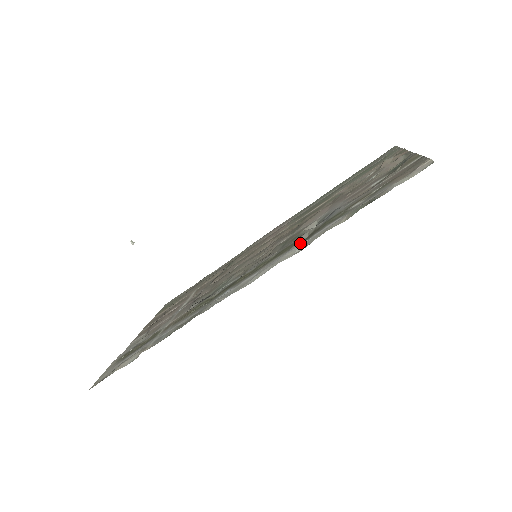
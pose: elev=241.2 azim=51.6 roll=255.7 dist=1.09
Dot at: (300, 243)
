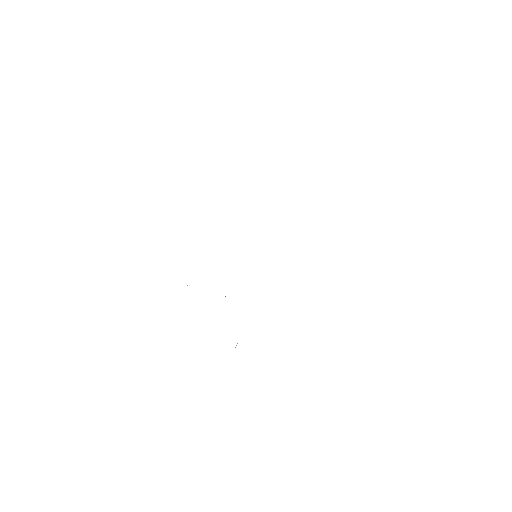
Dot at: occluded
